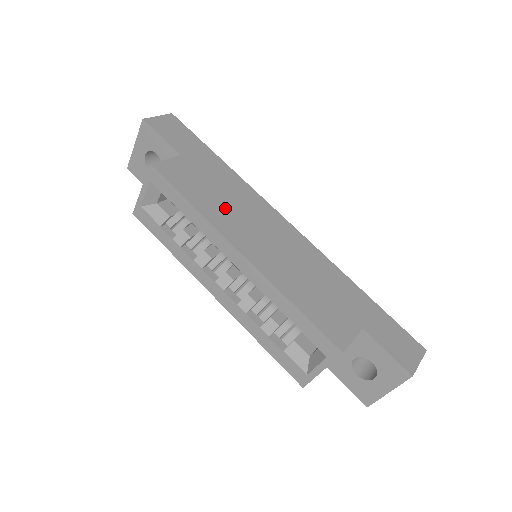
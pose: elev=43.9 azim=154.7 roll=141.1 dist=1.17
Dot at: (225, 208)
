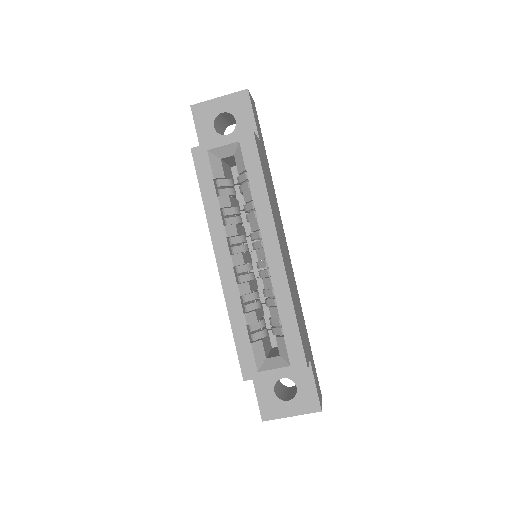
Dot at: (274, 207)
